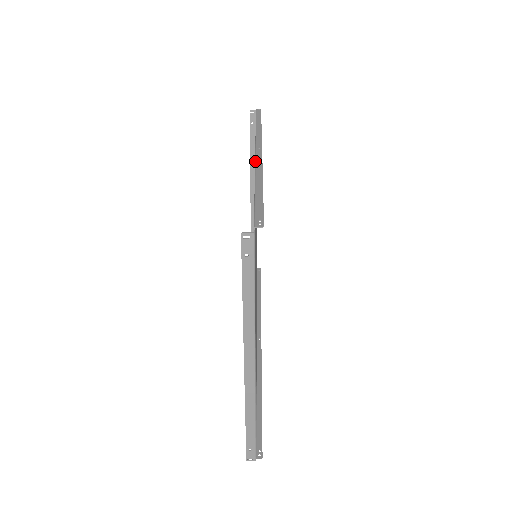
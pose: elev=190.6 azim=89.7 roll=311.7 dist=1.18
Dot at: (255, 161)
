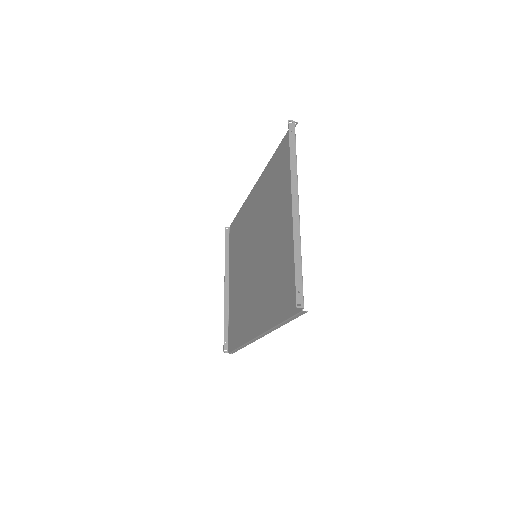
Dot at: (262, 172)
